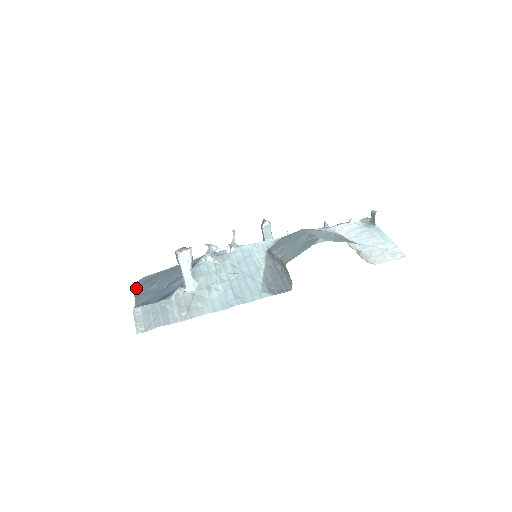
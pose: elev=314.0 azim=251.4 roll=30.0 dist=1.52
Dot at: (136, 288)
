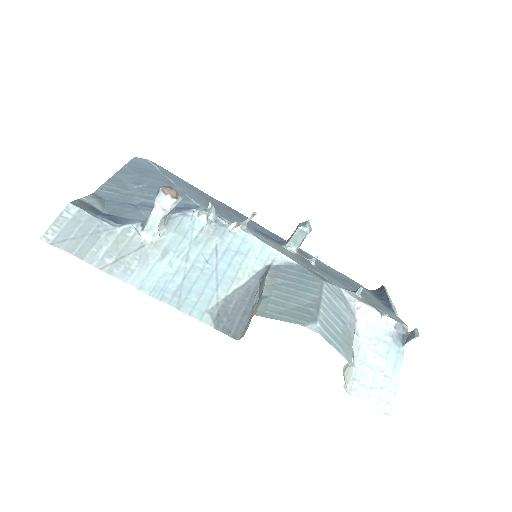
Dot at: (126, 167)
